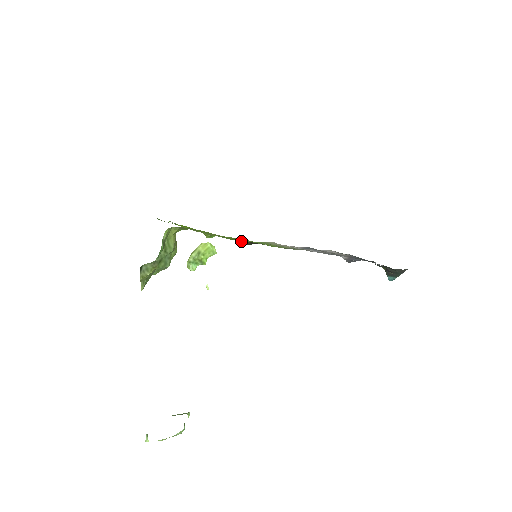
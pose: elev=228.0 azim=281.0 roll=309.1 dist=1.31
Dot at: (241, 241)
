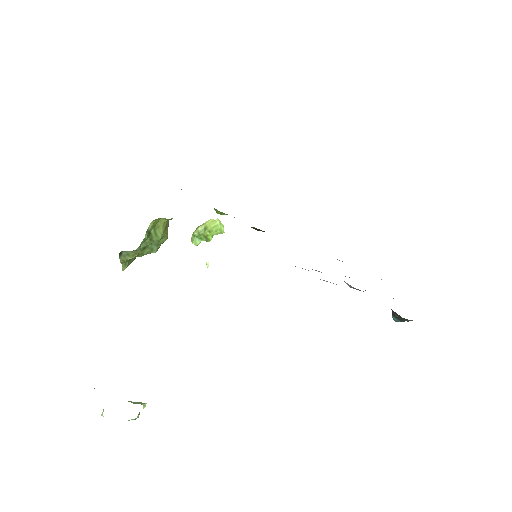
Dot at: occluded
